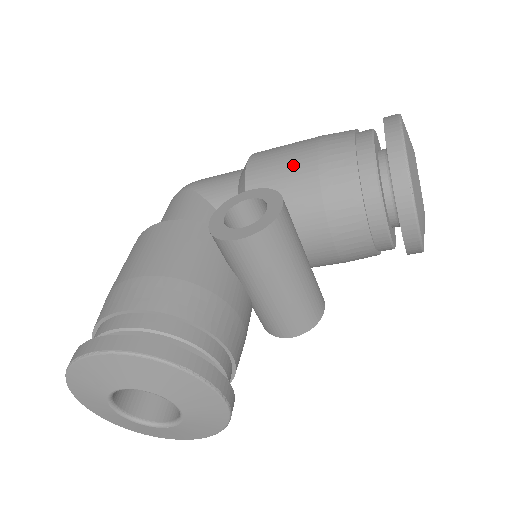
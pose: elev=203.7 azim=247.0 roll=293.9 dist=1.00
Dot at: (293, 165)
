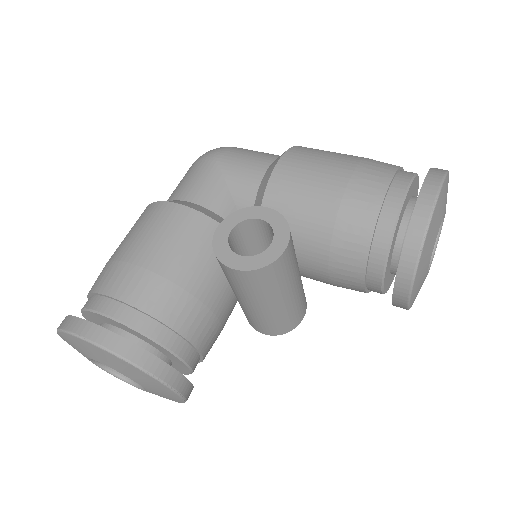
Dot at: (317, 192)
